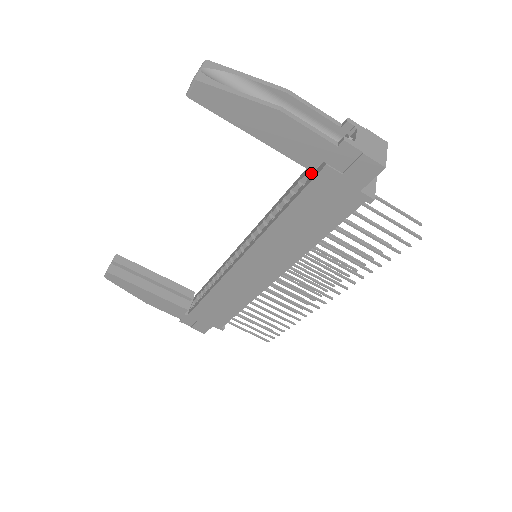
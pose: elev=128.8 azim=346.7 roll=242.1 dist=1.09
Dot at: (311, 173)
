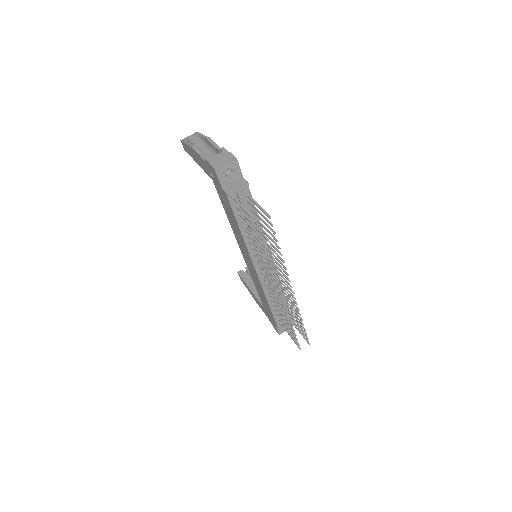
Dot at: occluded
